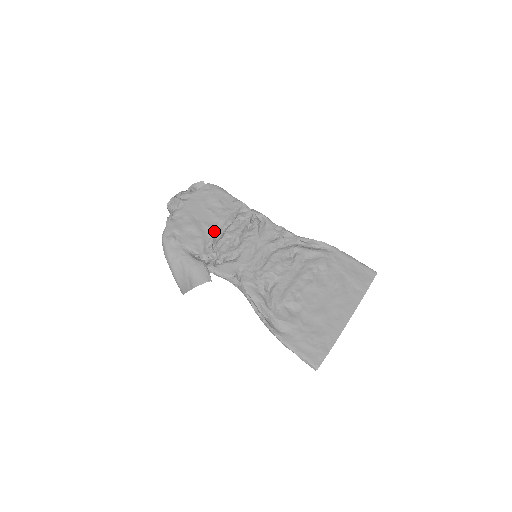
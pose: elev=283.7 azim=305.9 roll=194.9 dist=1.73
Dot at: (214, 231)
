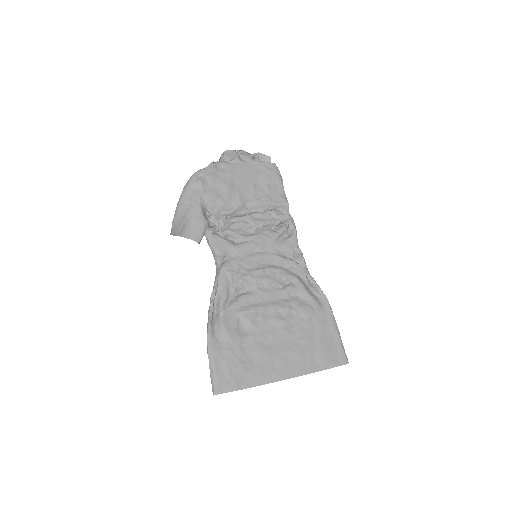
Dot at: (241, 205)
